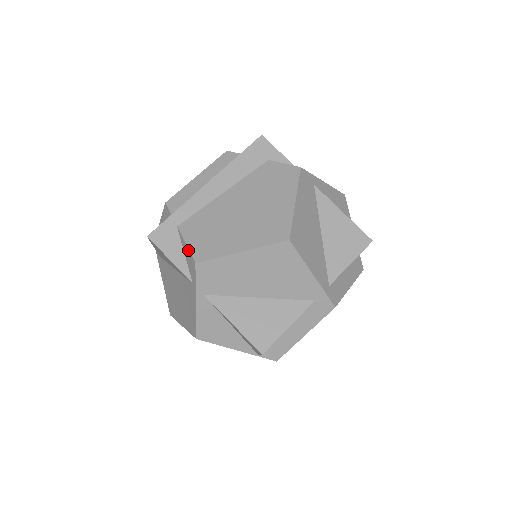
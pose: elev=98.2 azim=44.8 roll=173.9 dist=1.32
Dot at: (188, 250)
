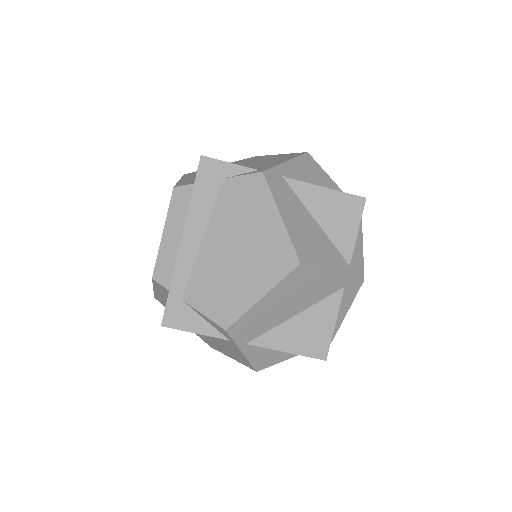
Dot at: (209, 320)
